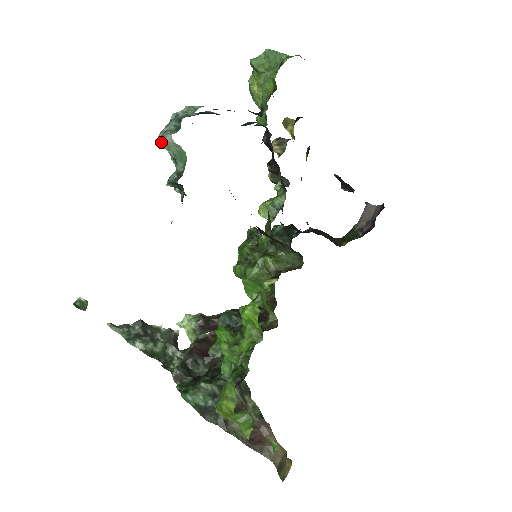
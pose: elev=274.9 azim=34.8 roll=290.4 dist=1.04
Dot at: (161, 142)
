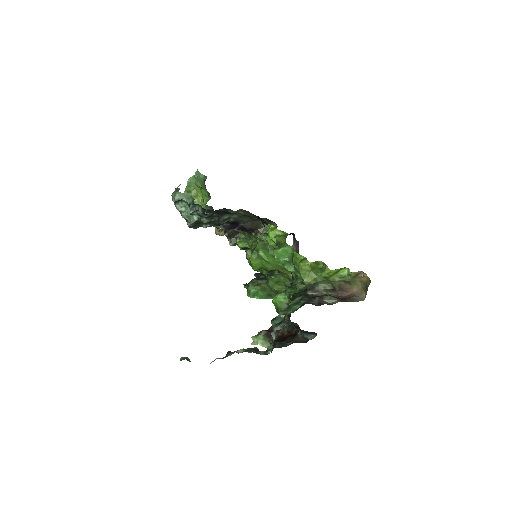
Dot at: (176, 196)
